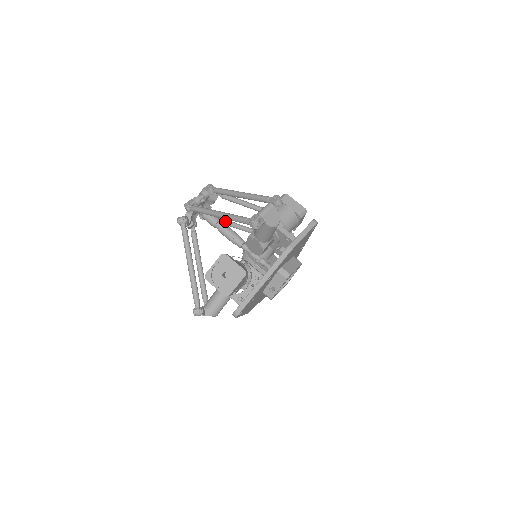
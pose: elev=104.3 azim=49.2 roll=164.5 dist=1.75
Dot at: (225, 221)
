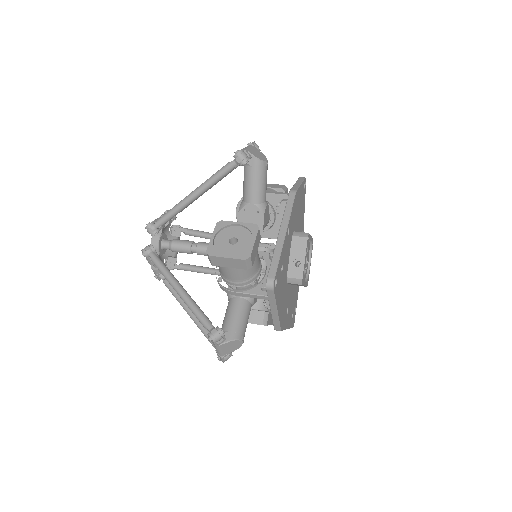
Dot at: (199, 267)
